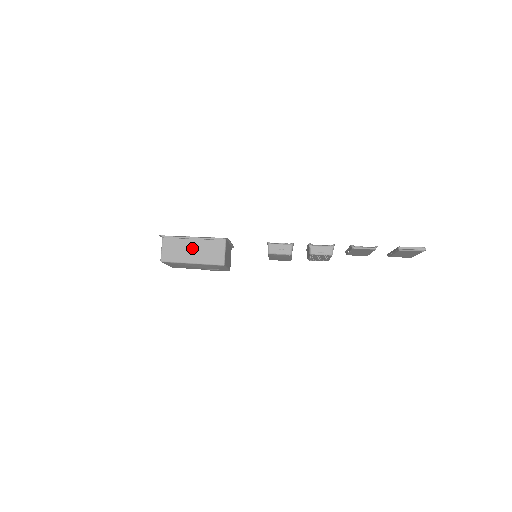
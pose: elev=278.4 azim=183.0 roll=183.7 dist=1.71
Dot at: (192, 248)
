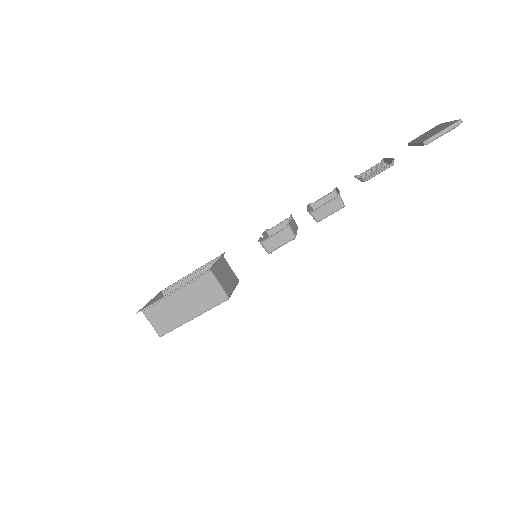
Dot at: (181, 303)
